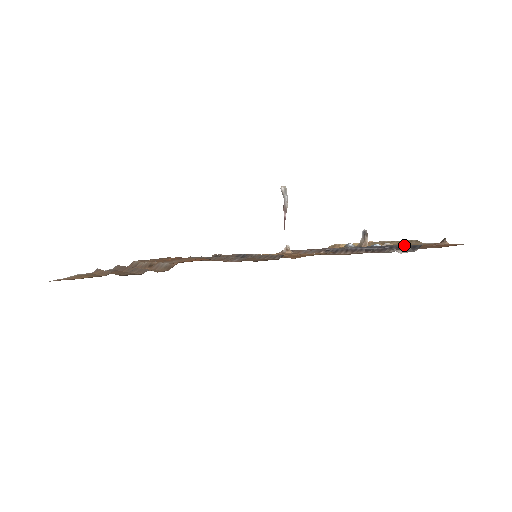
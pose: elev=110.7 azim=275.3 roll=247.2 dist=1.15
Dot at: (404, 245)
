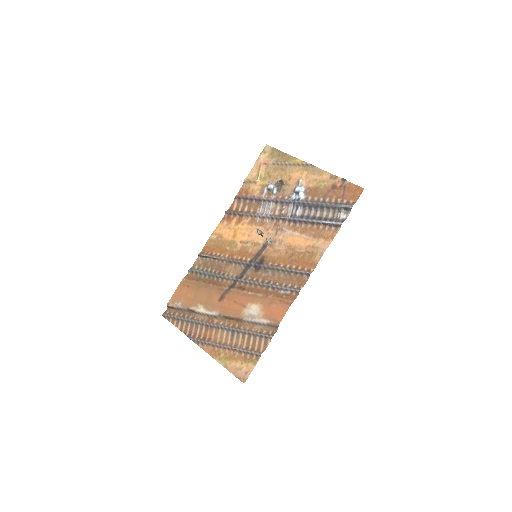
Dot at: (337, 207)
